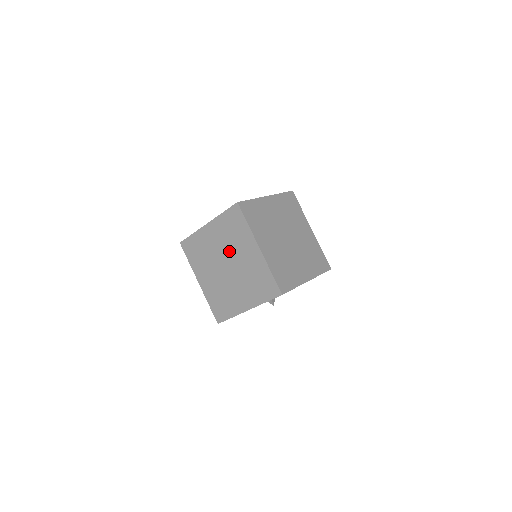
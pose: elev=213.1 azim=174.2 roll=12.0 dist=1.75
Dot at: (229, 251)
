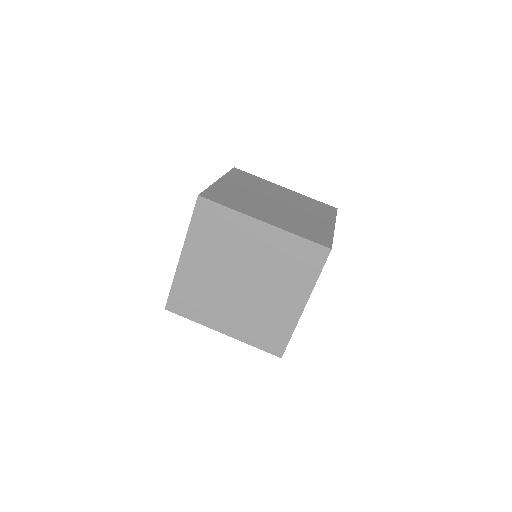
Dot at: (263, 273)
